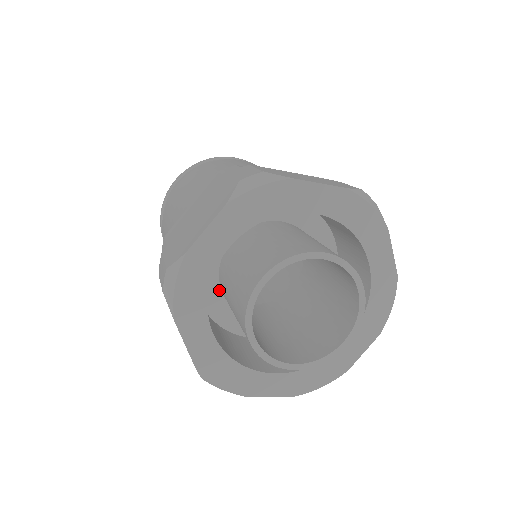
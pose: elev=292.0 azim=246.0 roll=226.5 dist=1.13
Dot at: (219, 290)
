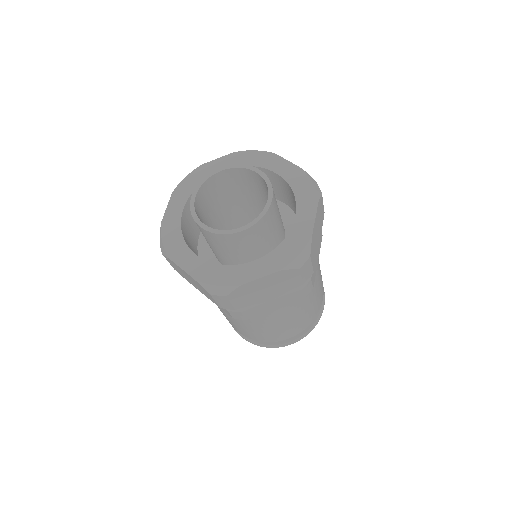
Dot at: occluded
